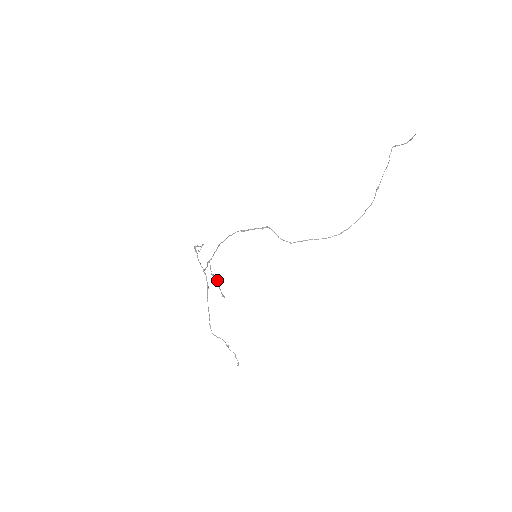
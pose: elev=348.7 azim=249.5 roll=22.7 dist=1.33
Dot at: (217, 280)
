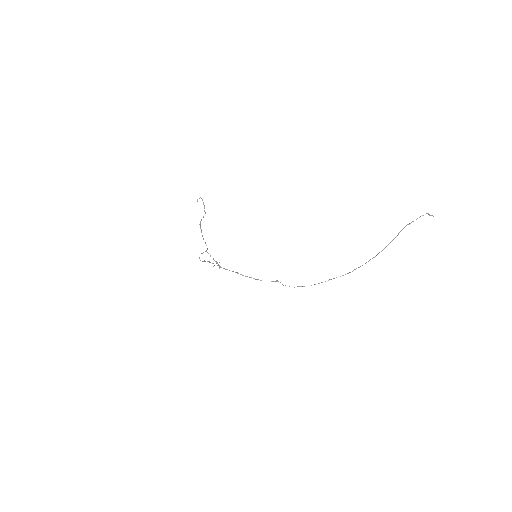
Dot at: occluded
